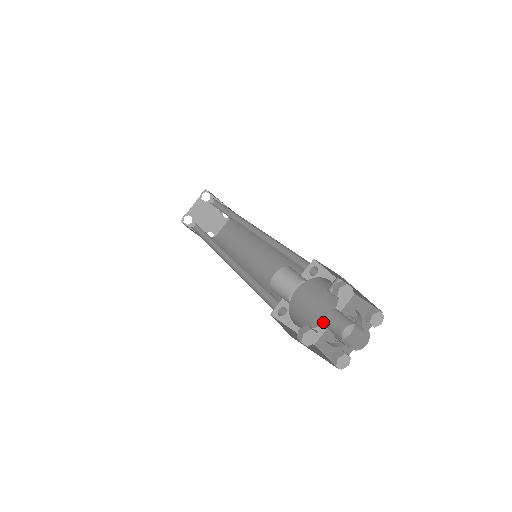
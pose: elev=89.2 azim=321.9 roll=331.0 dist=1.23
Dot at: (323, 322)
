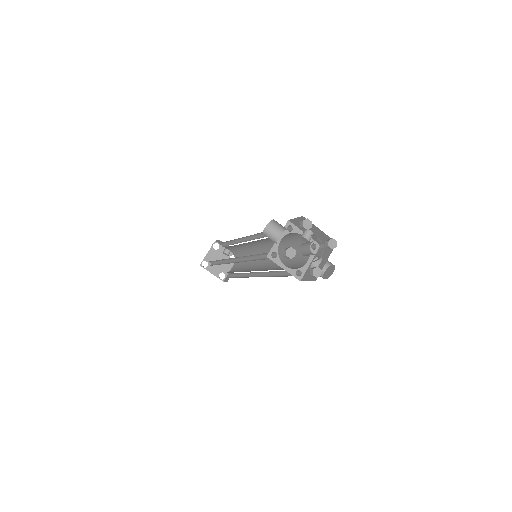
Dot at: (300, 251)
